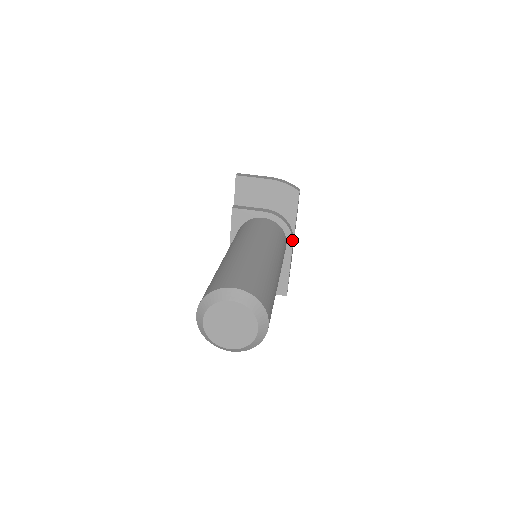
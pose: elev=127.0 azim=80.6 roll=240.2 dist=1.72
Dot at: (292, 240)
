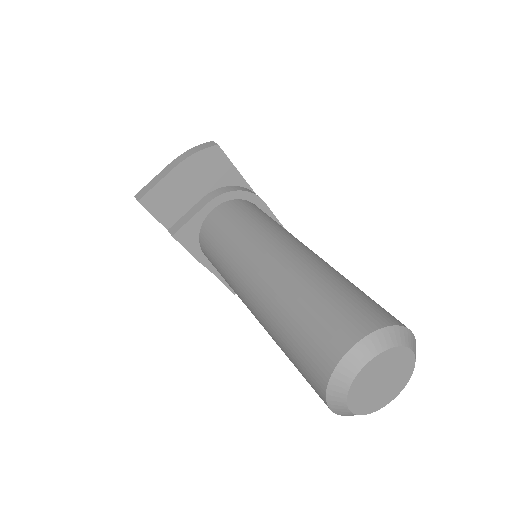
Dot at: (259, 198)
